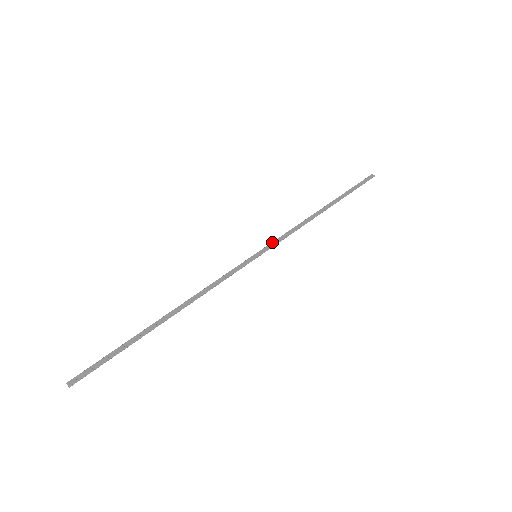
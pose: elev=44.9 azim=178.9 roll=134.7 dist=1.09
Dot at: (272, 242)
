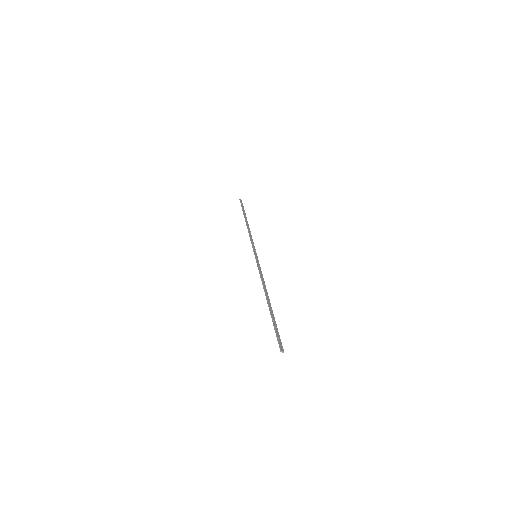
Dot at: (253, 246)
